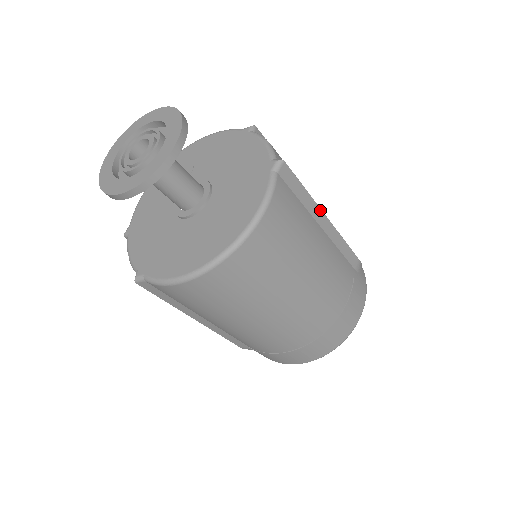
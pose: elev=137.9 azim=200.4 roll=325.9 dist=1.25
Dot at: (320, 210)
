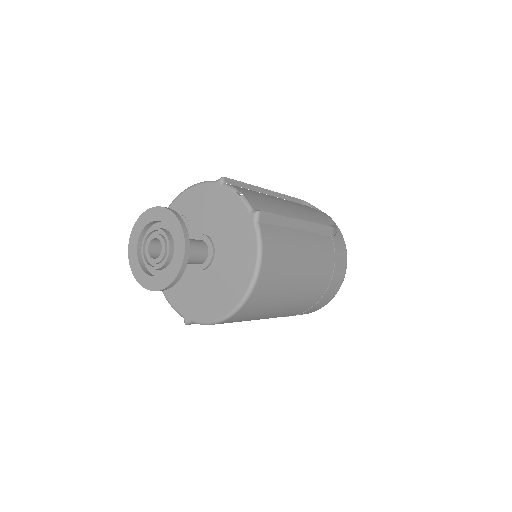
Dot at: (295, 219)
